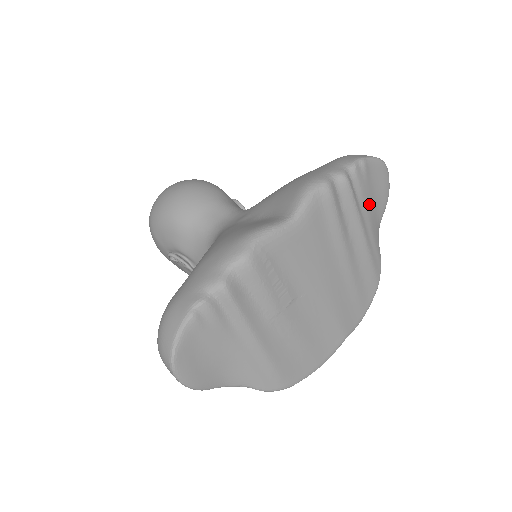
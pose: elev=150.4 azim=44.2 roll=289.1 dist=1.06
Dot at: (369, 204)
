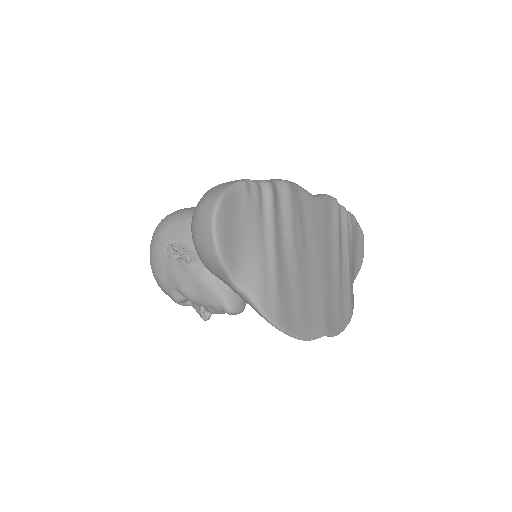
Dot at: (353, 250)
